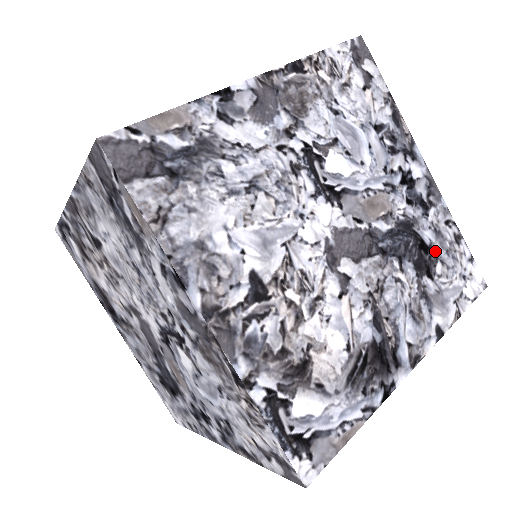
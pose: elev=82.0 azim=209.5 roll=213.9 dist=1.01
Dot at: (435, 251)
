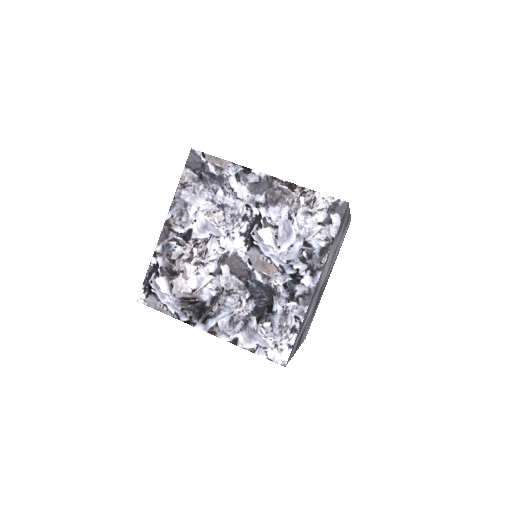
Dot at: occluded
